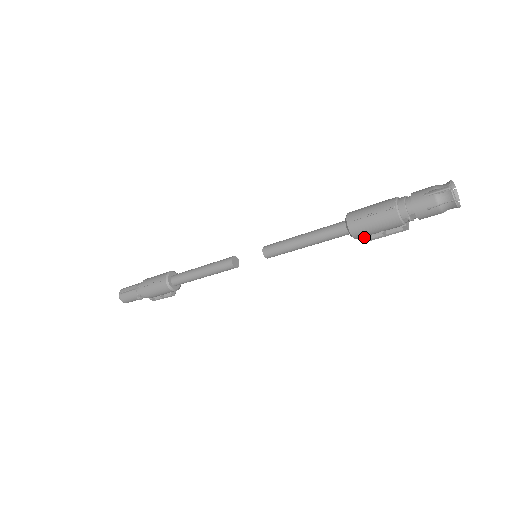
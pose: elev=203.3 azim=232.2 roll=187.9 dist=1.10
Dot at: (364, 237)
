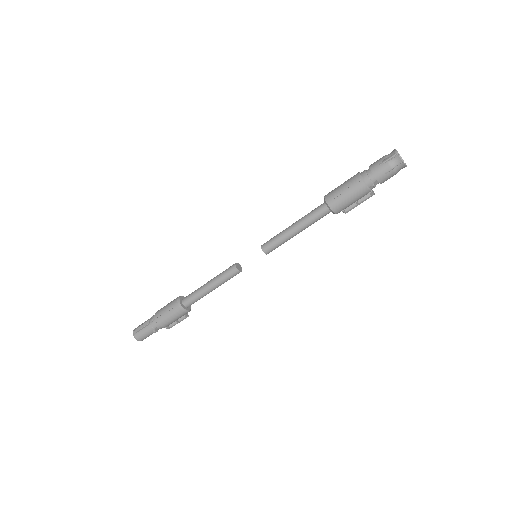
Dot at: (343, 211)
